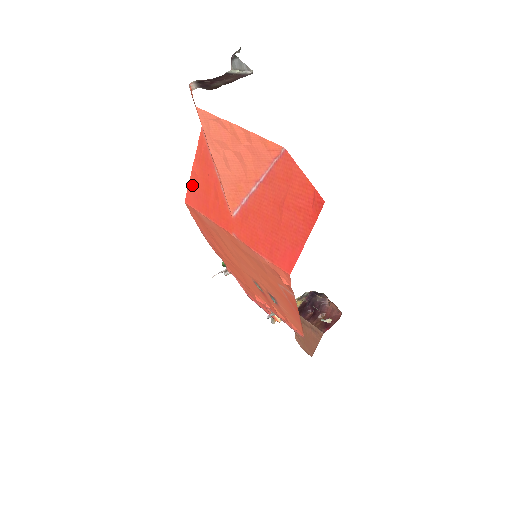
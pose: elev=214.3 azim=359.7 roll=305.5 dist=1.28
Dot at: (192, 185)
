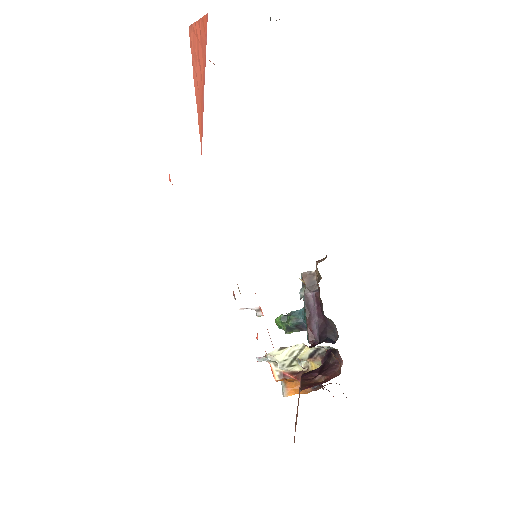
Dot at: occluded
